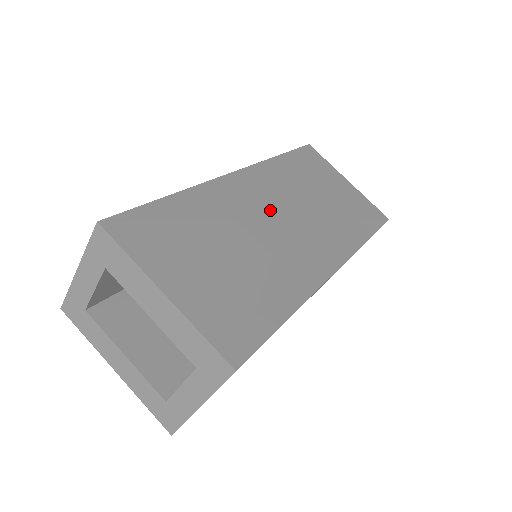
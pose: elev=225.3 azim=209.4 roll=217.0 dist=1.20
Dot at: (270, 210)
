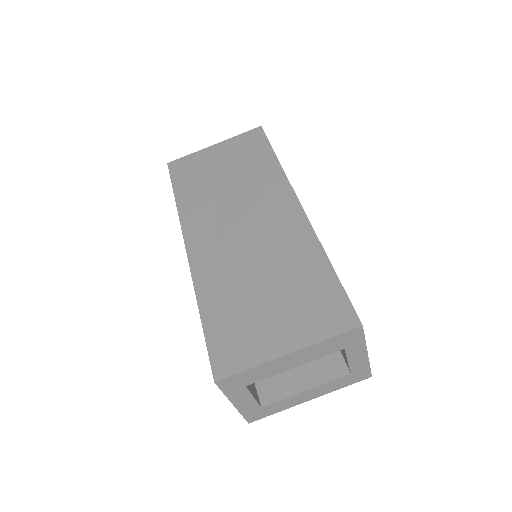
Dot at: (231, 235)
